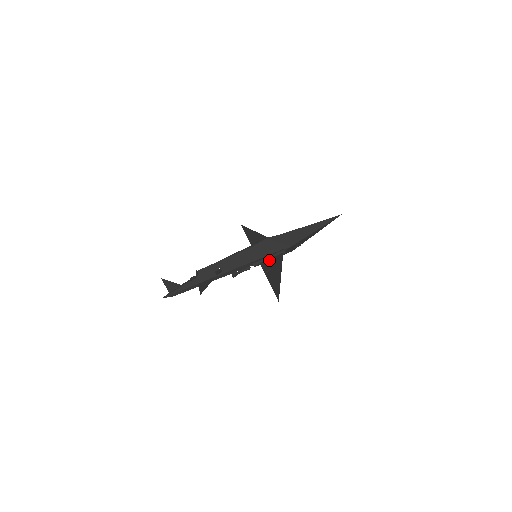
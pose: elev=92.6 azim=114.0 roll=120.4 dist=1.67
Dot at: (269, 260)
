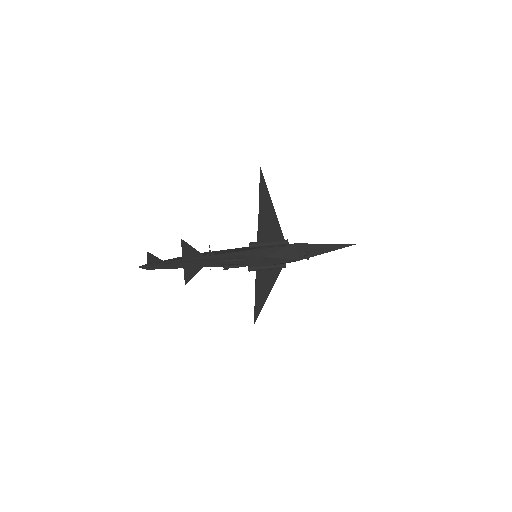
Dot at: (268, 238)
